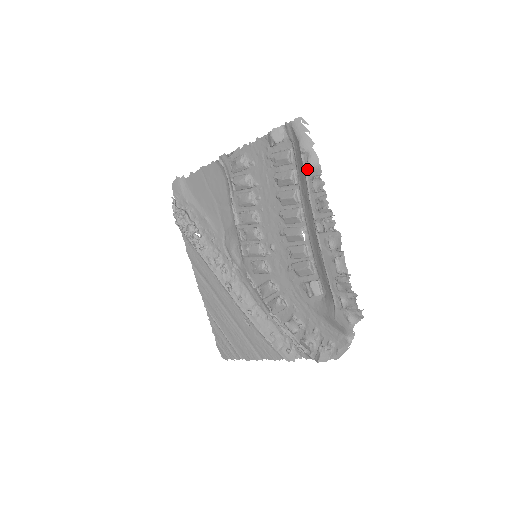
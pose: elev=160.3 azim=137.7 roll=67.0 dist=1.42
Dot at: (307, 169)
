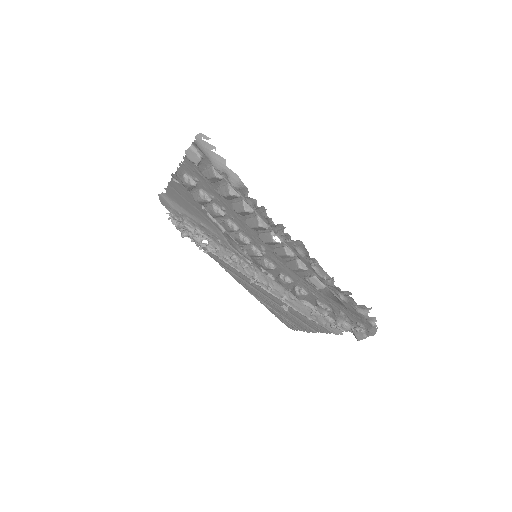
Dot at: (235, 188)
